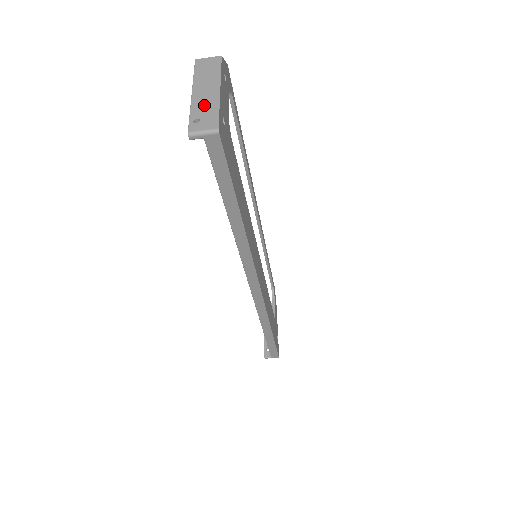
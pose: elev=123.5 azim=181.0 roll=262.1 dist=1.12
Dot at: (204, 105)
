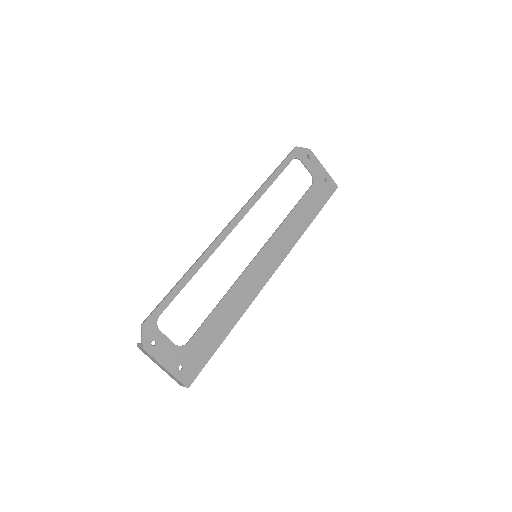
Dot at: (170, 375)
